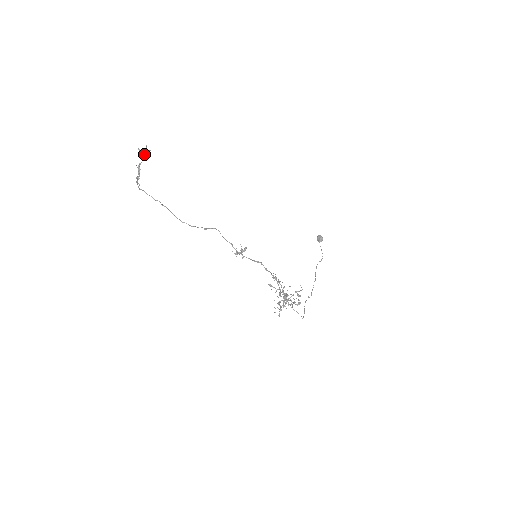
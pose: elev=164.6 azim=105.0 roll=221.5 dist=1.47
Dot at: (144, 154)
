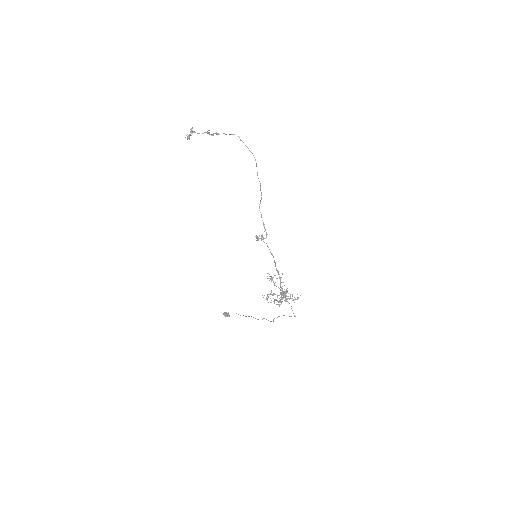
Dot at: occluded
